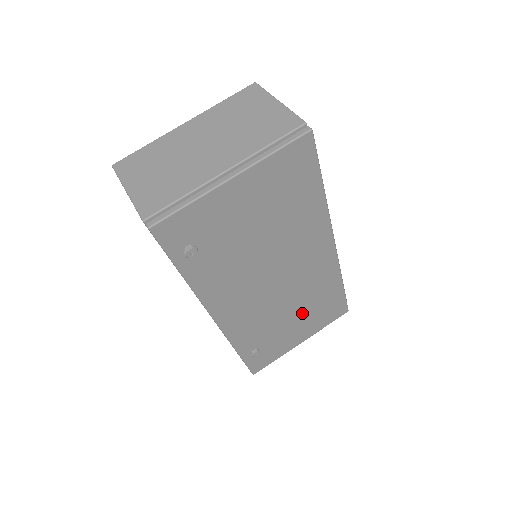
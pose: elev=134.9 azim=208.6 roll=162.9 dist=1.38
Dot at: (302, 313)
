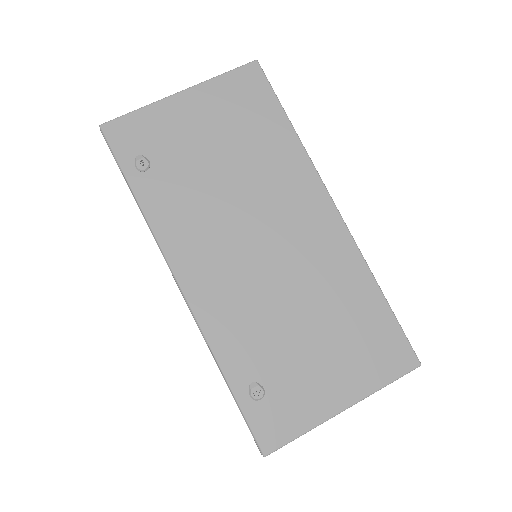
Dot at: (324, 330)
